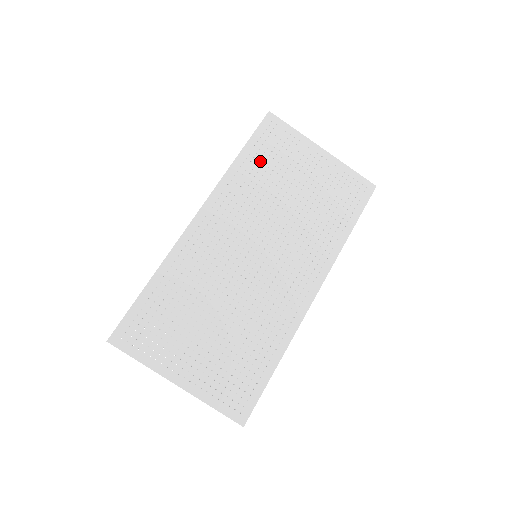
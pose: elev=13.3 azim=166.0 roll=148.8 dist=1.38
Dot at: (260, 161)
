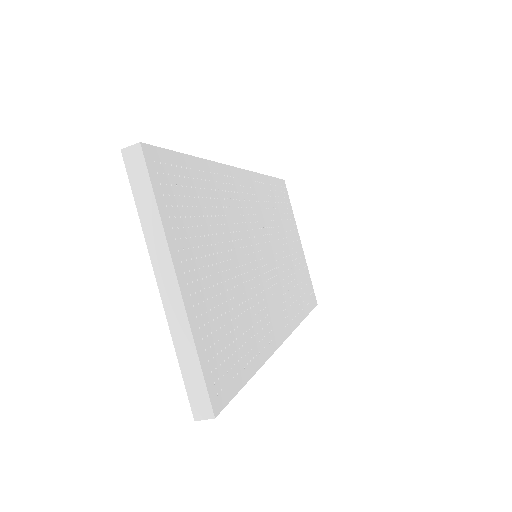
Dot at: (276, 198)
